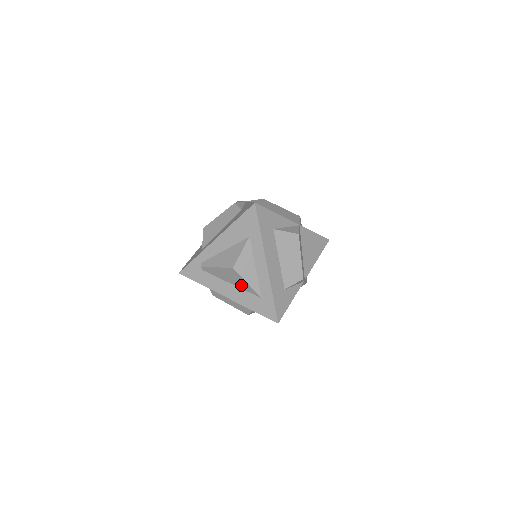
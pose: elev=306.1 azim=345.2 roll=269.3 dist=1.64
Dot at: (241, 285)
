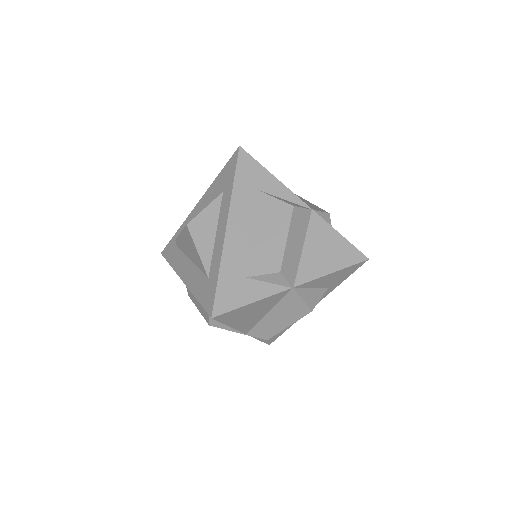
Dot at: (195, 258)
